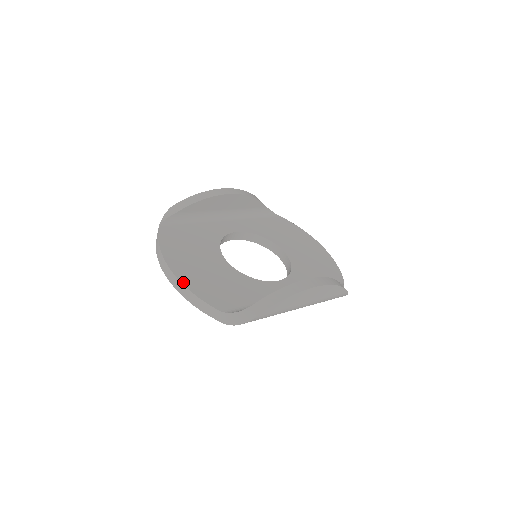
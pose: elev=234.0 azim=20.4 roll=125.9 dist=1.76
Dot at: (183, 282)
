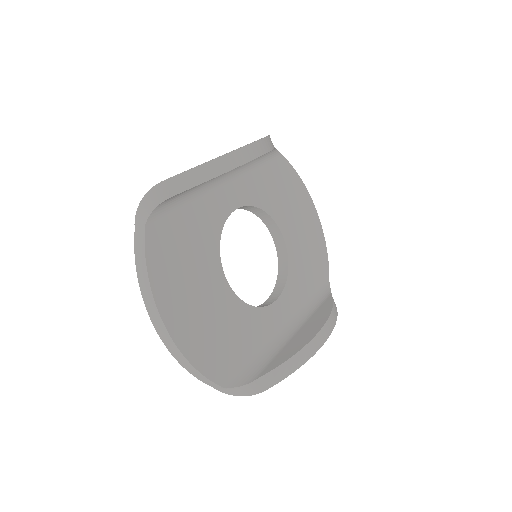
Dot at: (182, 350)
